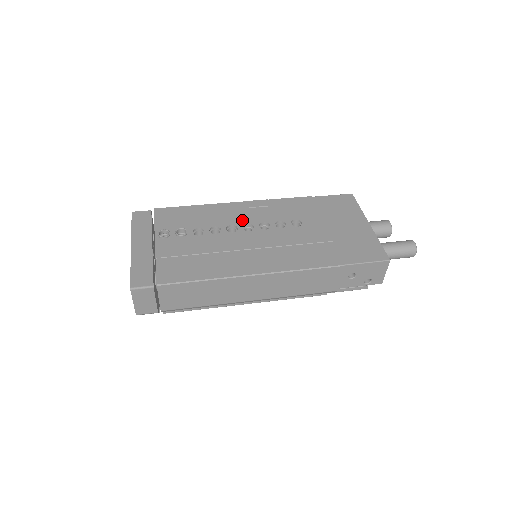
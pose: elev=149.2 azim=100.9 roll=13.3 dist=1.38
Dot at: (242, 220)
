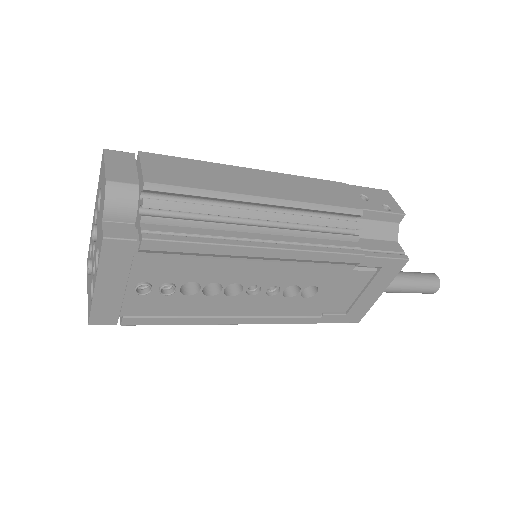
Dot at: occluded
